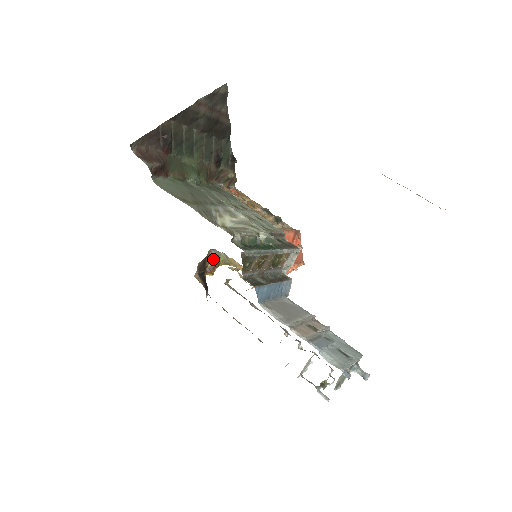
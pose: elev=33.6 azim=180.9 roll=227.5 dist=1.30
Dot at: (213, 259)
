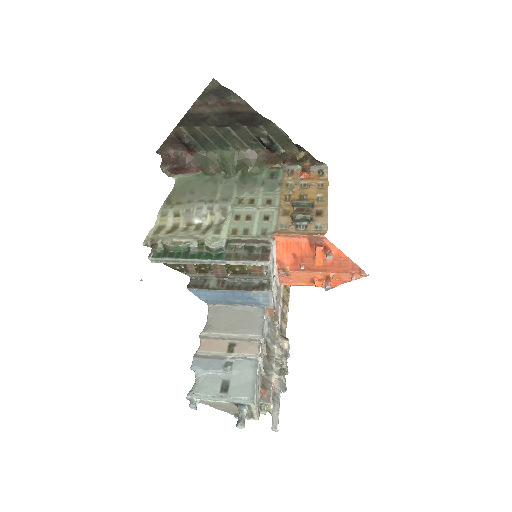
Dot at: occluded
